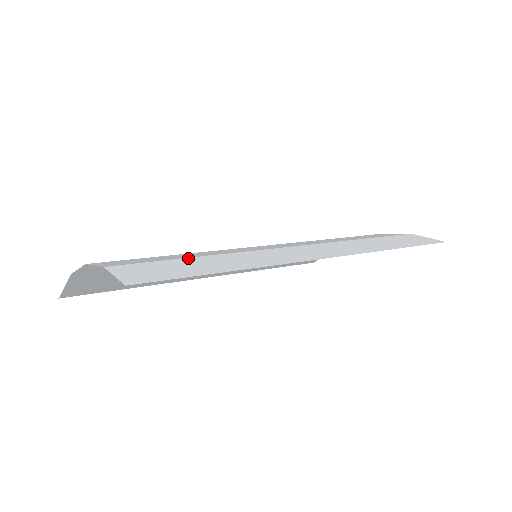
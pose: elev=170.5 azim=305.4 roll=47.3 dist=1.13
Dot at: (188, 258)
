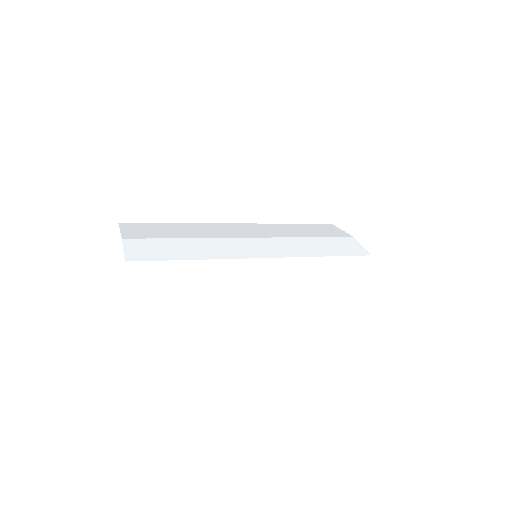
Dot at: (185, 290)
